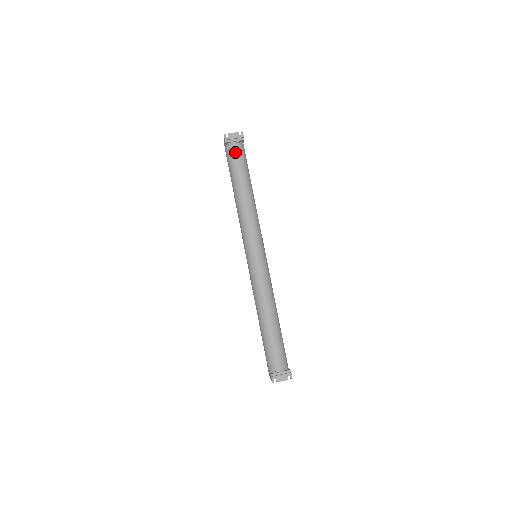
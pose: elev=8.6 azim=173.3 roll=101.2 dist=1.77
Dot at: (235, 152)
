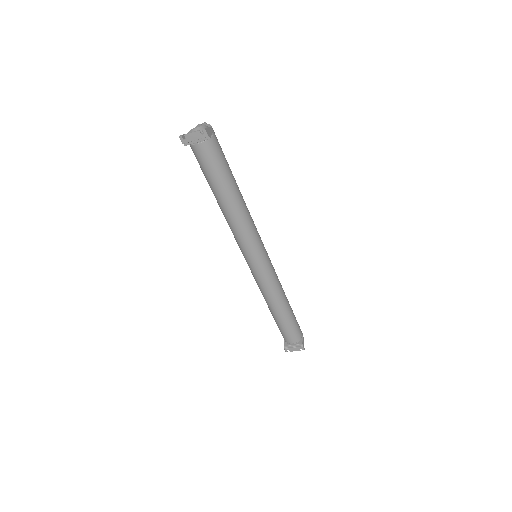
Dot at: (202, 156)
